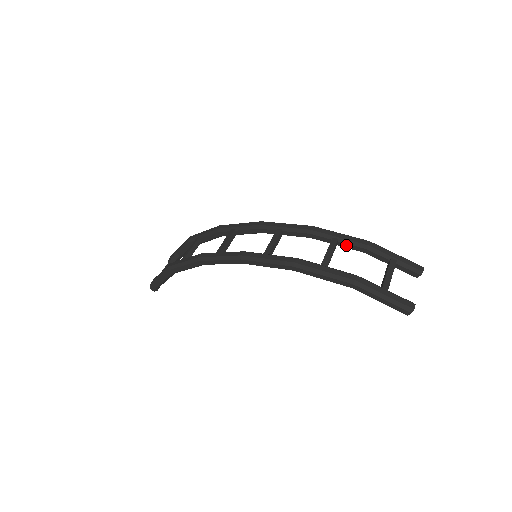
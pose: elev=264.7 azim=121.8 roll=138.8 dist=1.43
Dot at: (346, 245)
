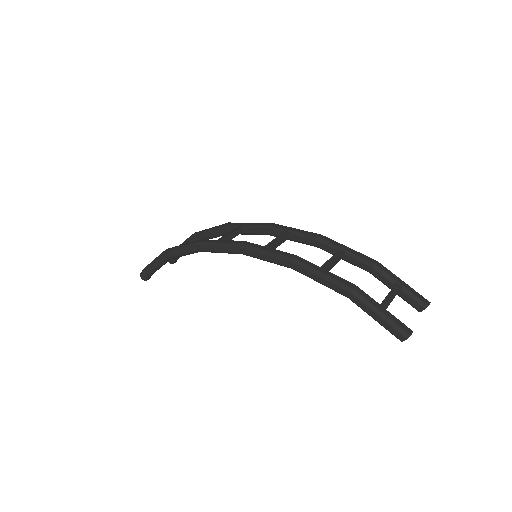
Dot at: (352, 260)
